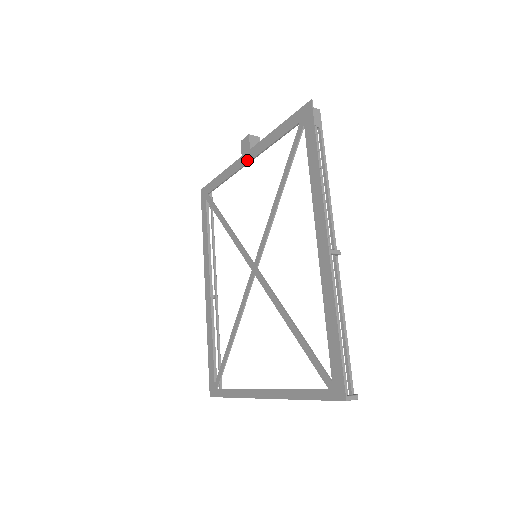
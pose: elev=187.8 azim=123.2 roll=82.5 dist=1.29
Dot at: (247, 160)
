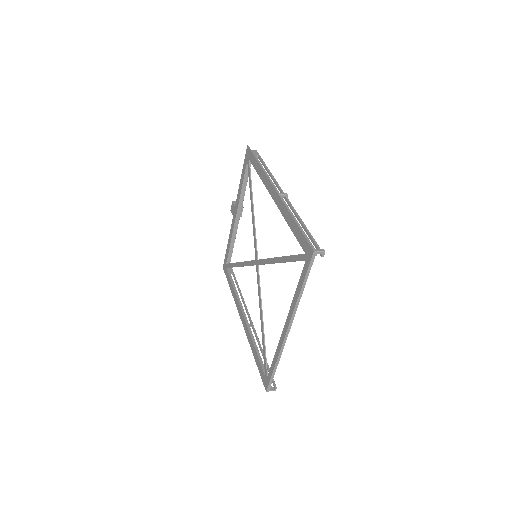
Dot at: (235, 214)
